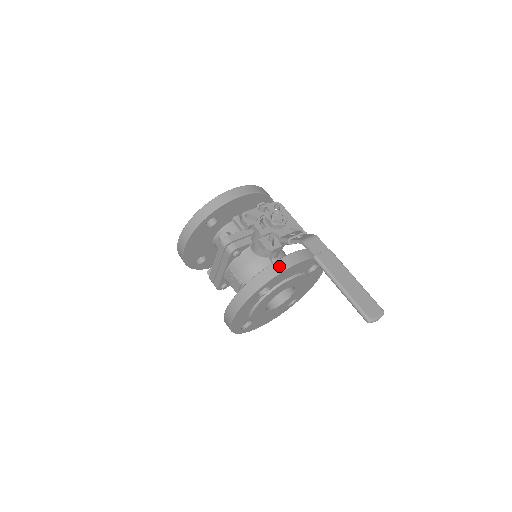
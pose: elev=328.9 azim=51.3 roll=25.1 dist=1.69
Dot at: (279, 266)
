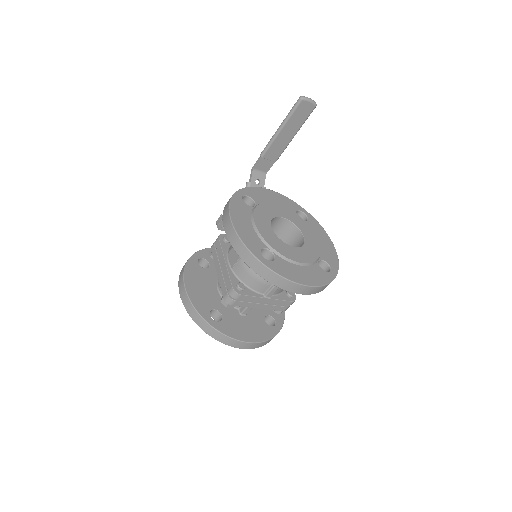
Dot at: occluded
